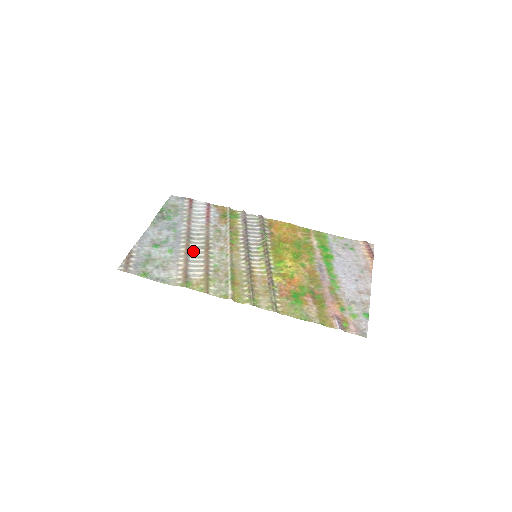
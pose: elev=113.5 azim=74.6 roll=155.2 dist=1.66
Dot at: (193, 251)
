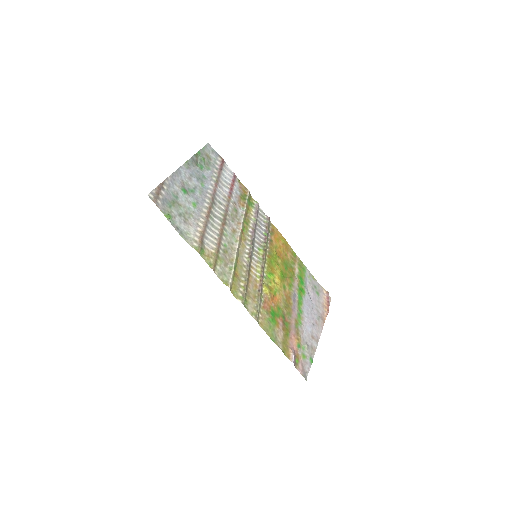
Dot at: (213, 218)
